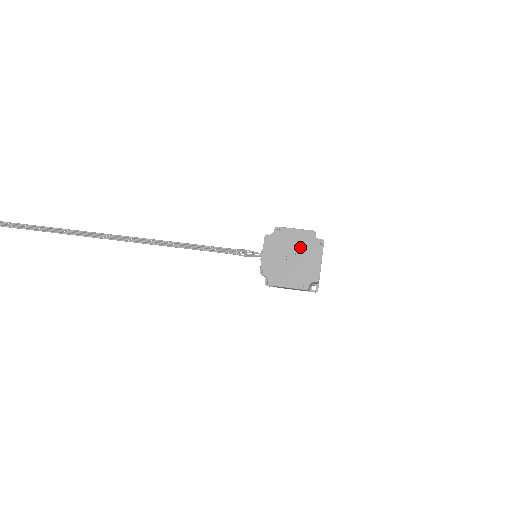
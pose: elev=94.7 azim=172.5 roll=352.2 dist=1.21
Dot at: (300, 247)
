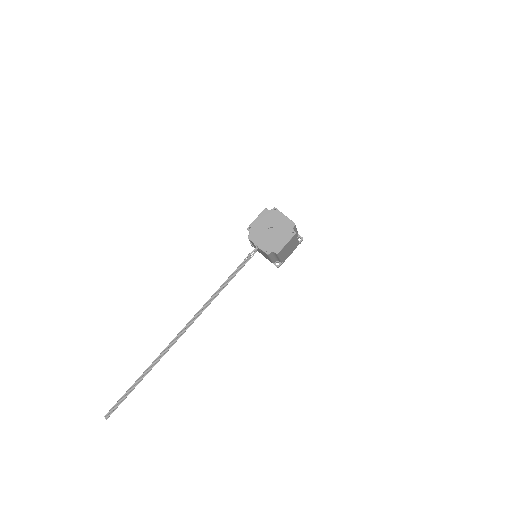
Dot at: (268, 222)
